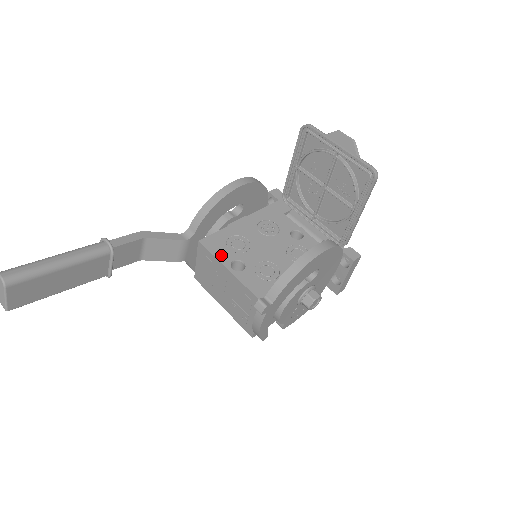
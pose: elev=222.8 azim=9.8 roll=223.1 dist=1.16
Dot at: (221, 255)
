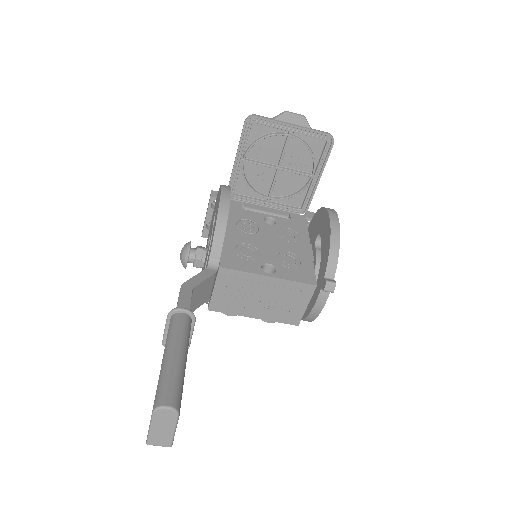
Dot at: (249, 268)
